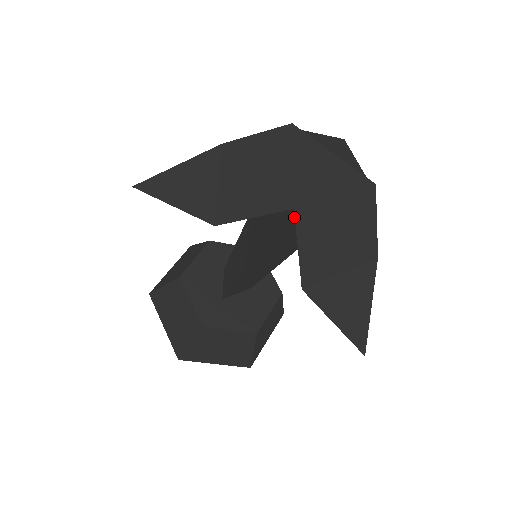
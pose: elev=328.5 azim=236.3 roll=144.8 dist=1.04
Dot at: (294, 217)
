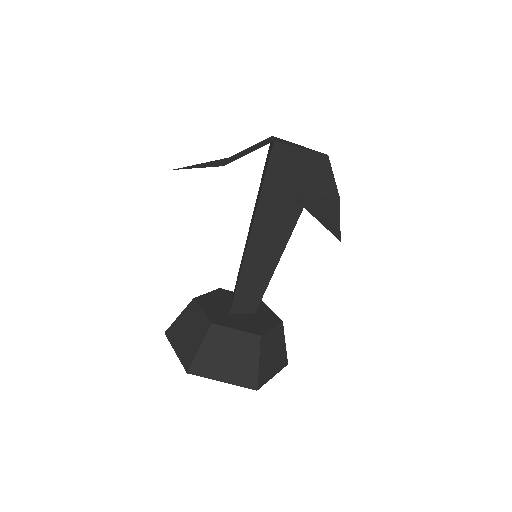
Dot at: (276, 159)
